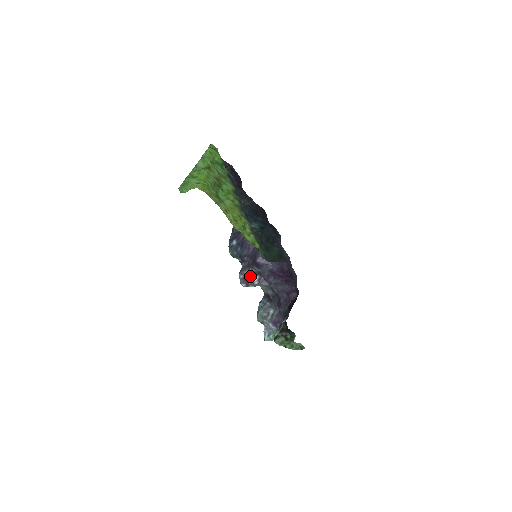
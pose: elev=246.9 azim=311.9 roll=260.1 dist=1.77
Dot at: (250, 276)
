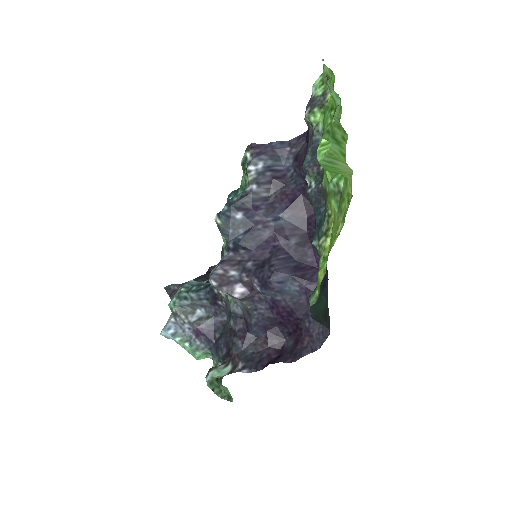
Dot at: (233, 280)
